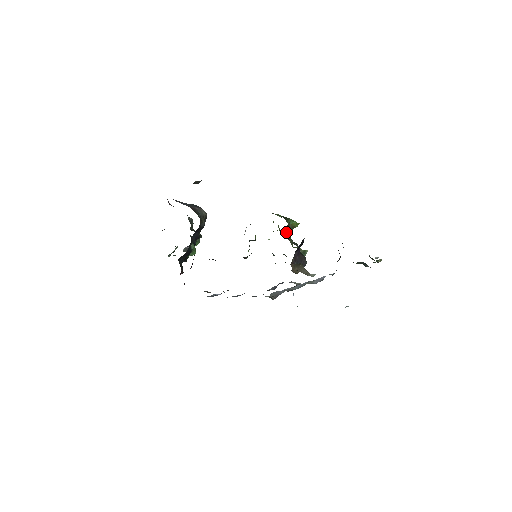
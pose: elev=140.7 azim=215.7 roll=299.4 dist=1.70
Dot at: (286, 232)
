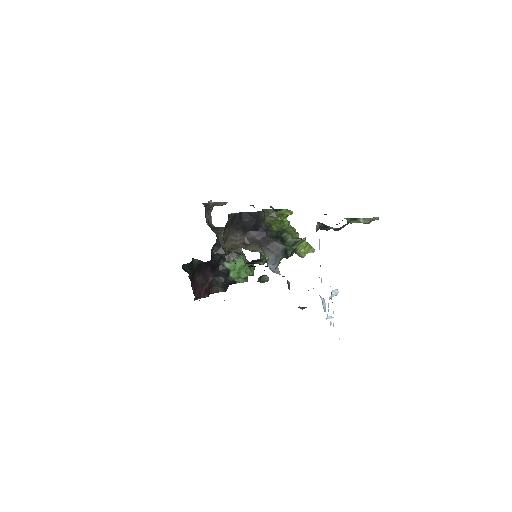
Dot at: (268, 221)
